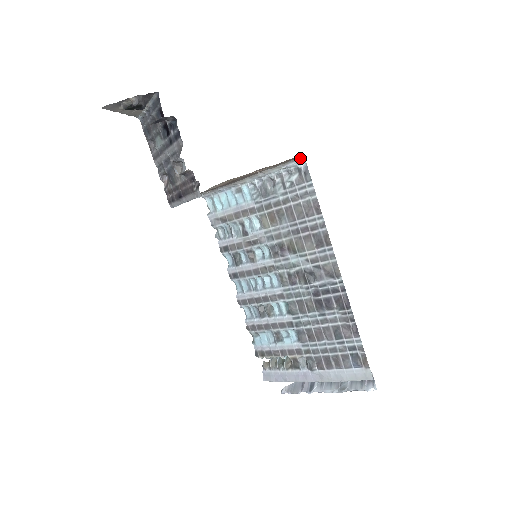
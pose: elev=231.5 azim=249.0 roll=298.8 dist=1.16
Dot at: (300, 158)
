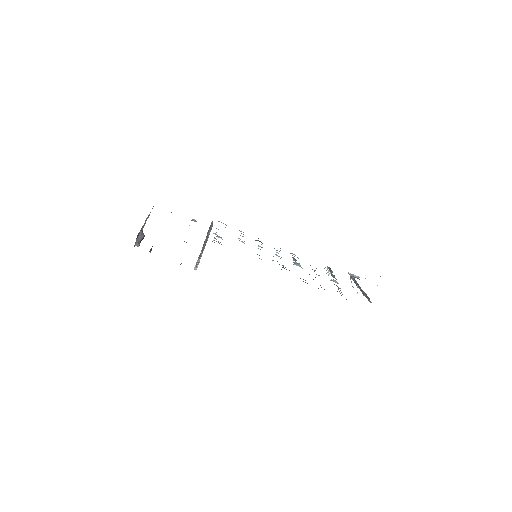
Dot at: occluded
